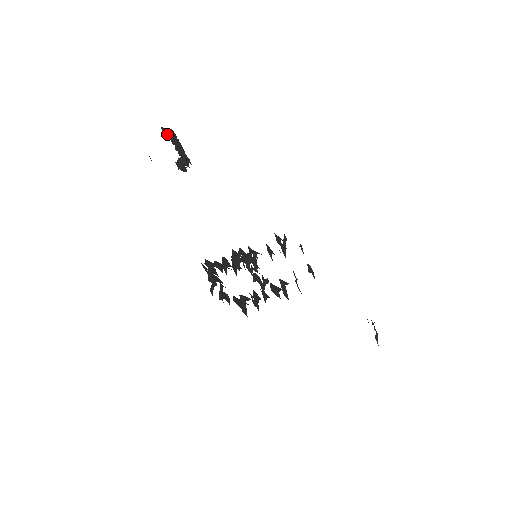
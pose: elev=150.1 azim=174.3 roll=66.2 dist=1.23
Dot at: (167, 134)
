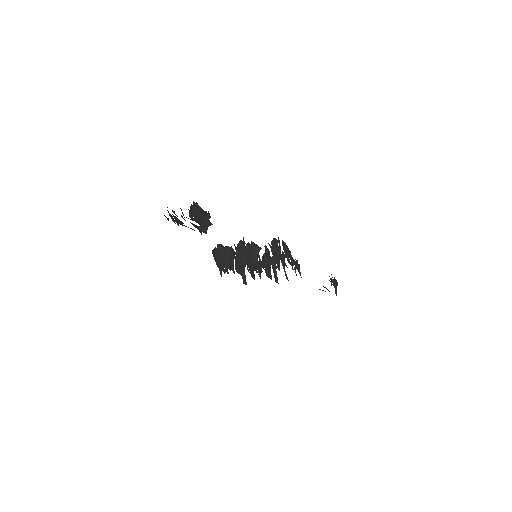
Dot at: (191, 207)
